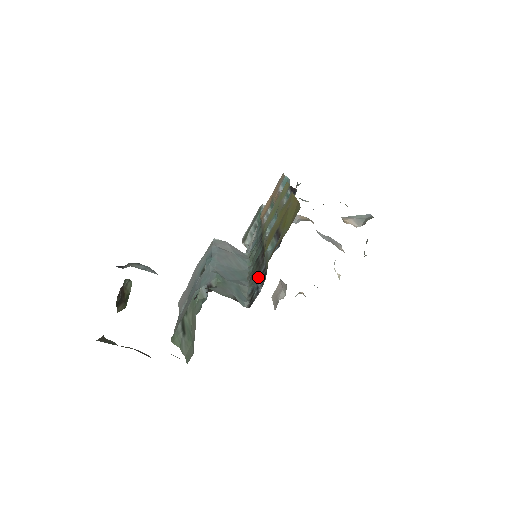
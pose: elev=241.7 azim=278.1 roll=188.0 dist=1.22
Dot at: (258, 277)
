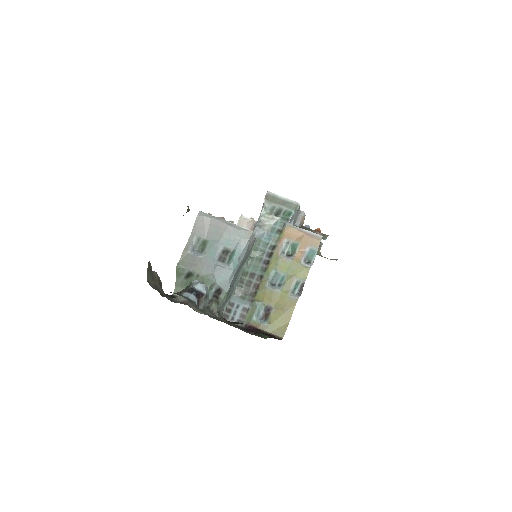
Dot at: (241, 304)
